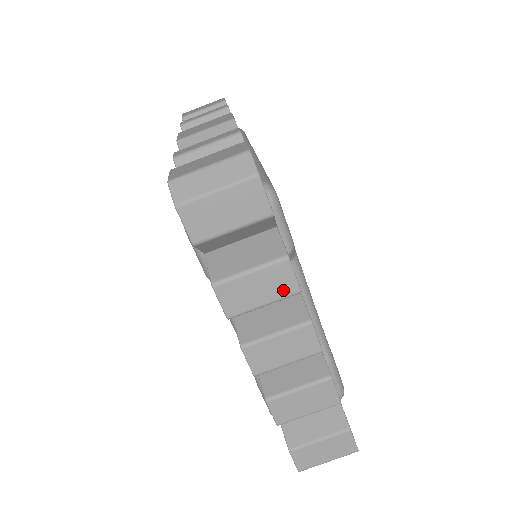
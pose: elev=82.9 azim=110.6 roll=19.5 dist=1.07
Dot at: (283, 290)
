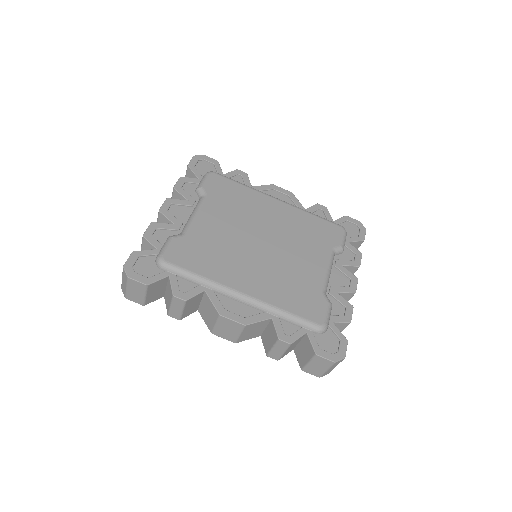
Dot at: occluded
